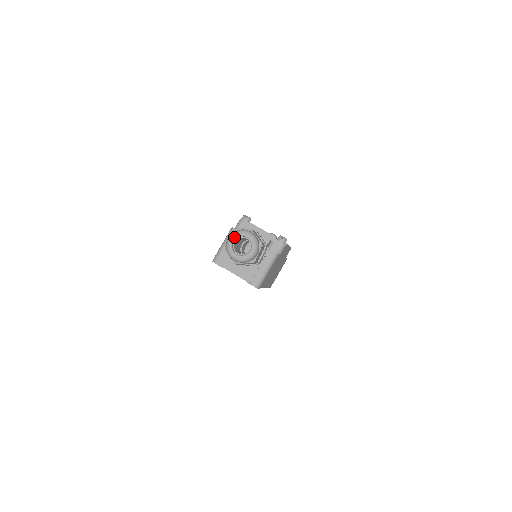
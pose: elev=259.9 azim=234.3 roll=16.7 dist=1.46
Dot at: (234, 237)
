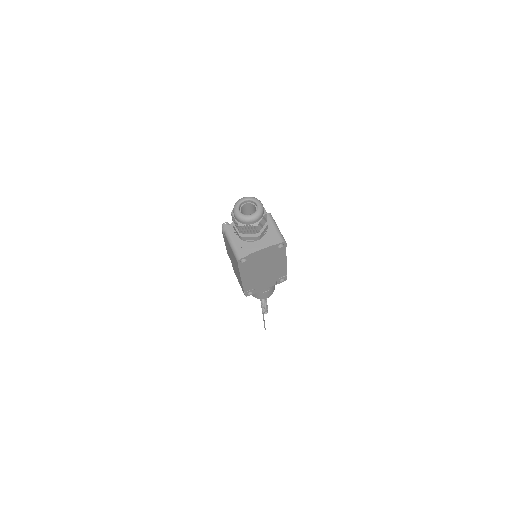
Dot at: (237, 208)
